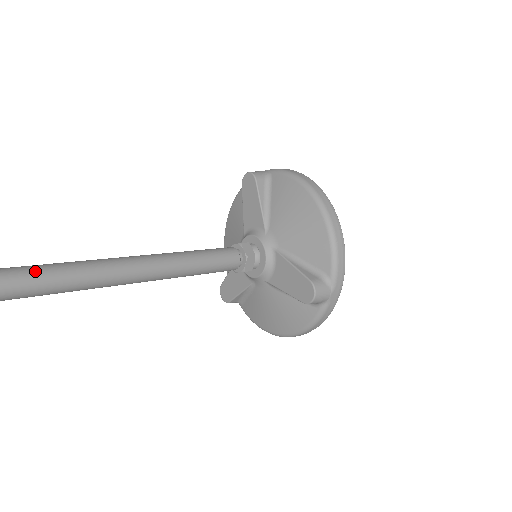
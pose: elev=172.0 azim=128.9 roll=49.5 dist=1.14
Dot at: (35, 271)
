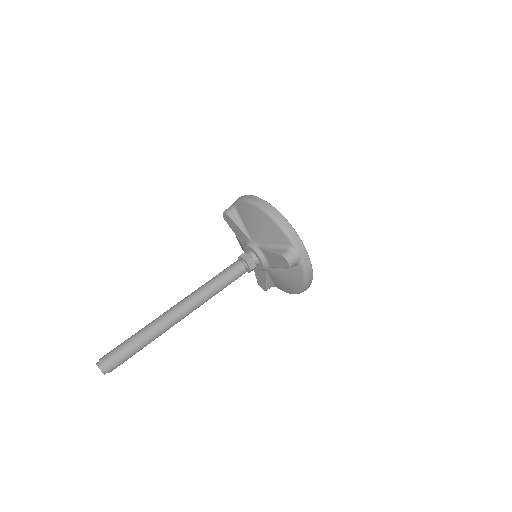
Dot at: (138, 334)
